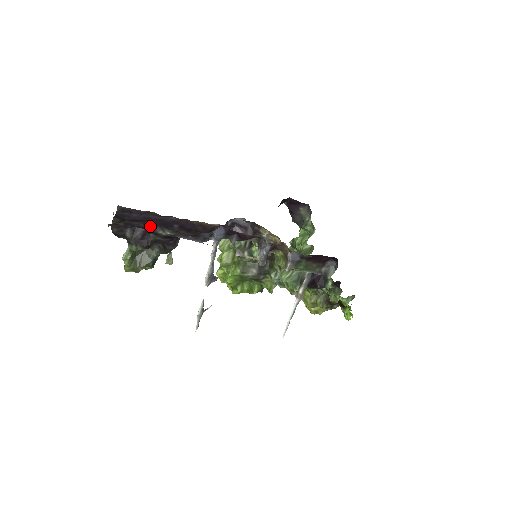
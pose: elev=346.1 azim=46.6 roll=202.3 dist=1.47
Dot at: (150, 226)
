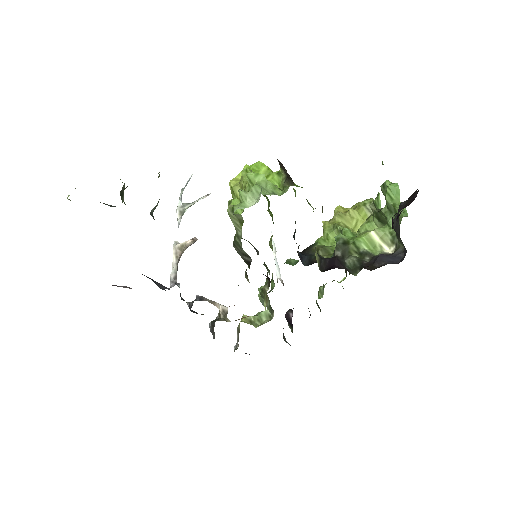
Dot at: occluded
